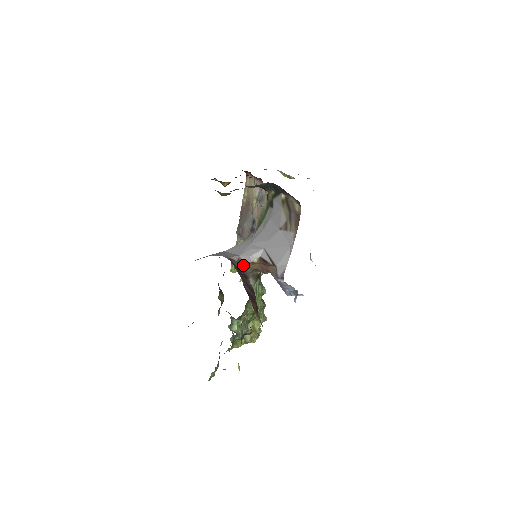
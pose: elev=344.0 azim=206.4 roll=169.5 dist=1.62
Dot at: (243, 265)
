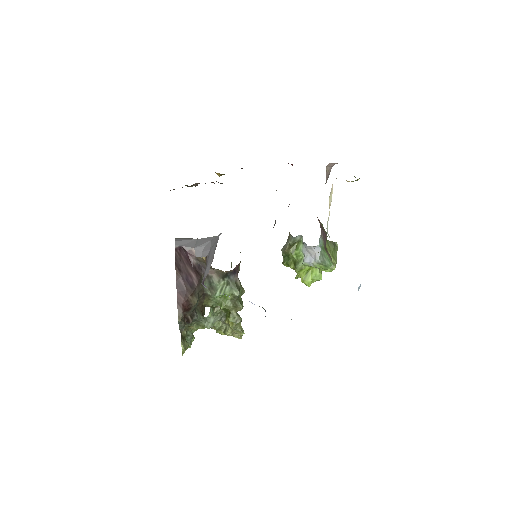
Dot at: (197, 258)
